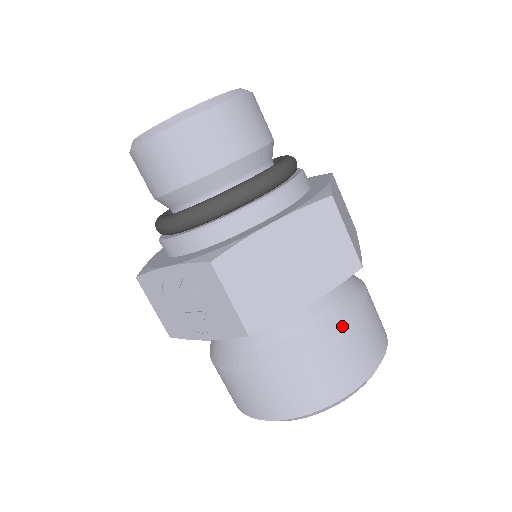
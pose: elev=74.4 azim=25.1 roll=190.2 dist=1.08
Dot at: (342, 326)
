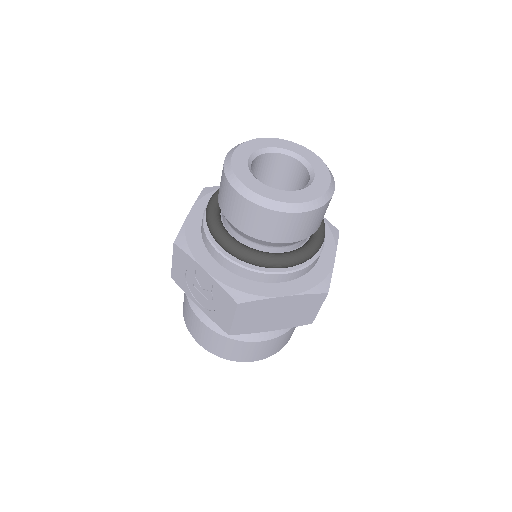
Dot at: (278, 336)
